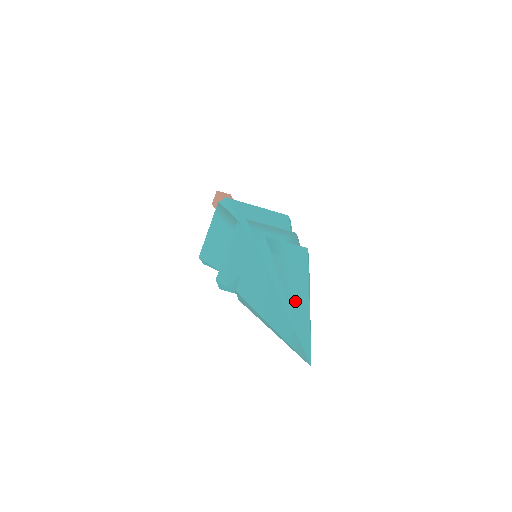
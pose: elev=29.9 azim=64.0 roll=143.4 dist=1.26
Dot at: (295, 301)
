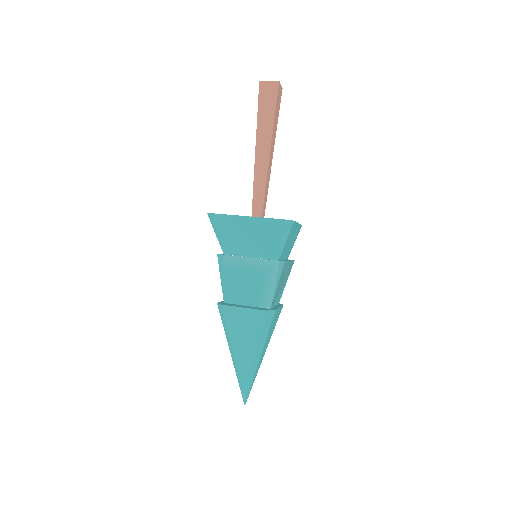
Dot at: (241, 362)
